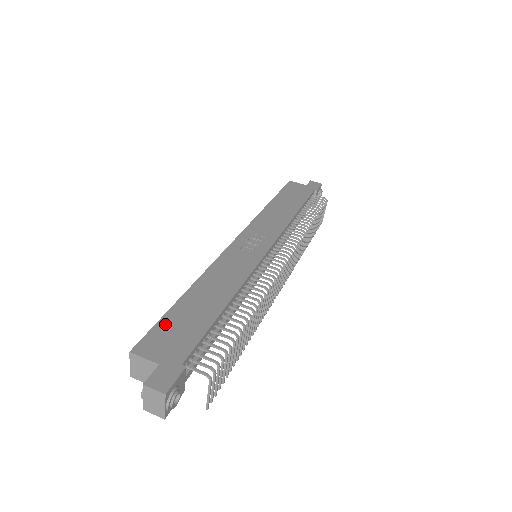
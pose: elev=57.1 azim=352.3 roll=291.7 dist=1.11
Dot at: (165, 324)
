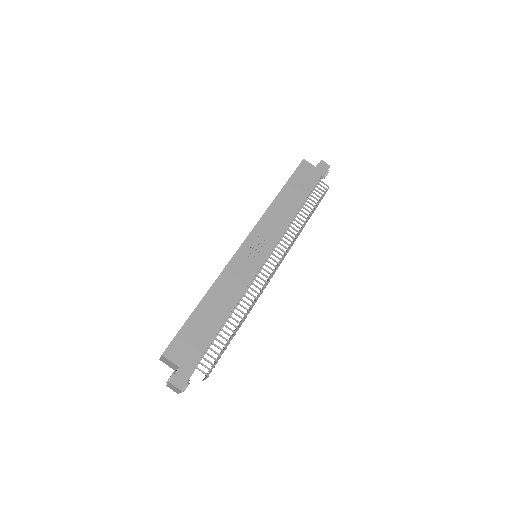
Dot at: (185, 332)
